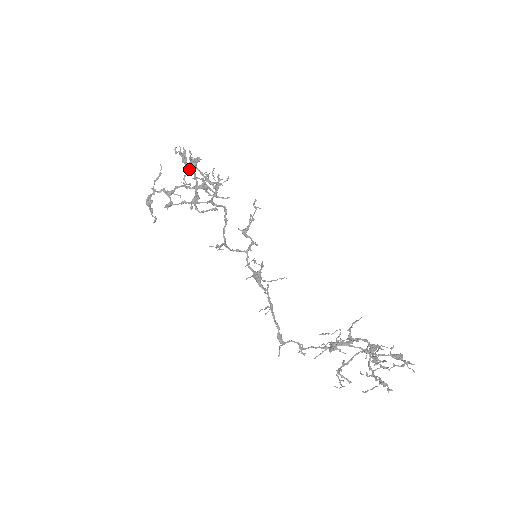
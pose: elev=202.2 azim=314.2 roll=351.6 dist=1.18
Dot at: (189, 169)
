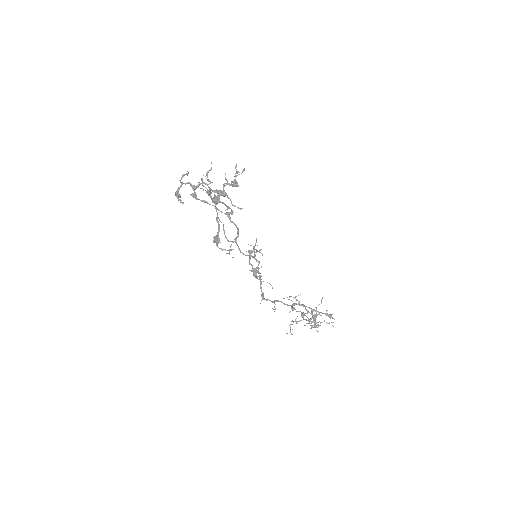
Dot at: (213, 201)
